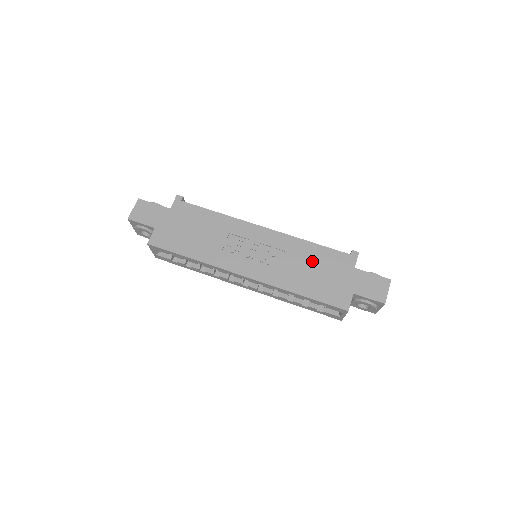
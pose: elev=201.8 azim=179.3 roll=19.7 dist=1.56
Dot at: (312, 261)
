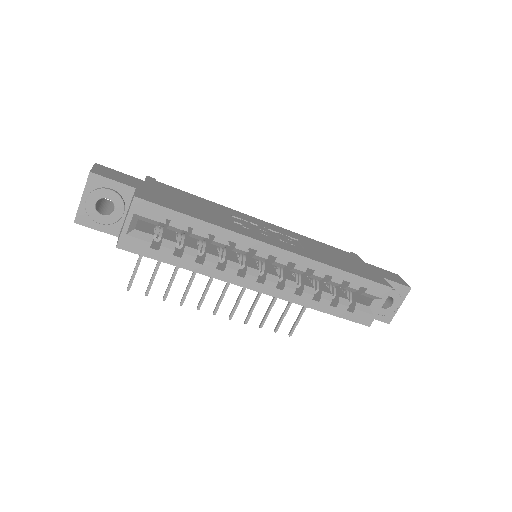
Dot at: (328, 251)
